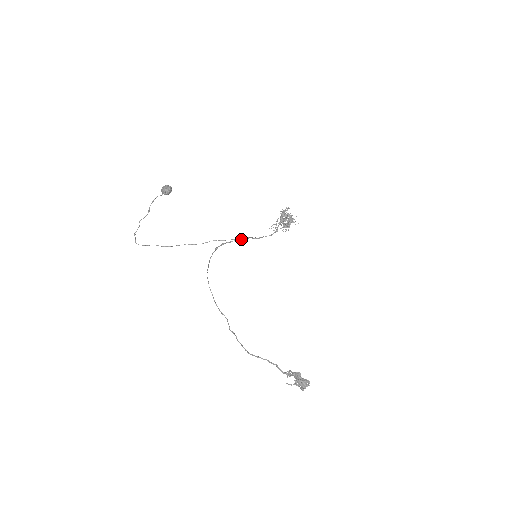
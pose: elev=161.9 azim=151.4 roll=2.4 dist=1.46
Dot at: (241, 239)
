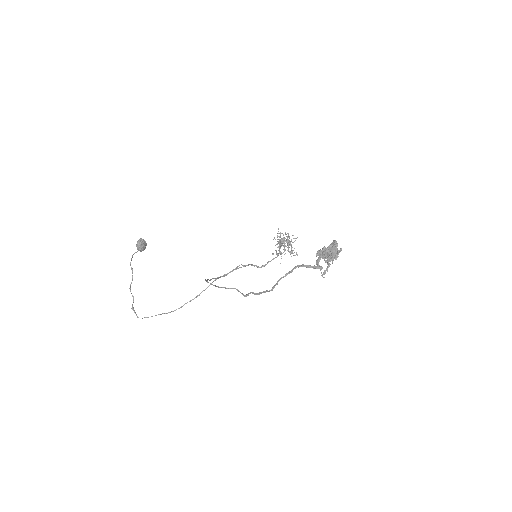
Dot at: (243, 266)
